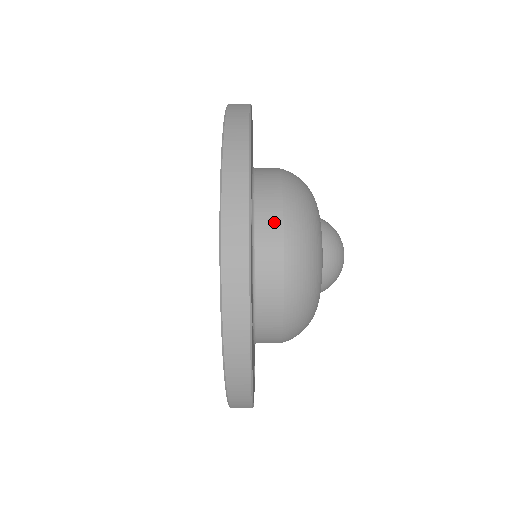
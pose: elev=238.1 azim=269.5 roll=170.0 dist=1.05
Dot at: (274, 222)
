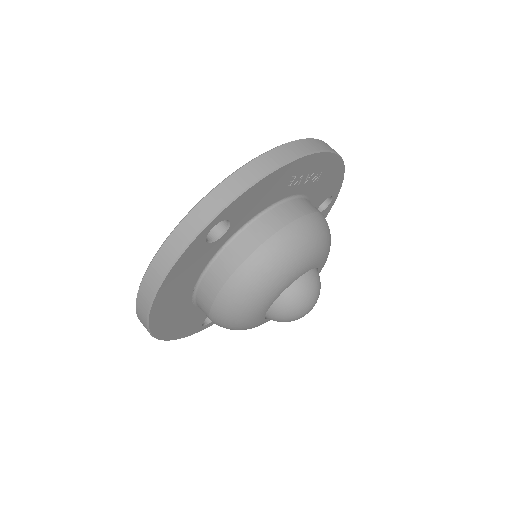
Dot at: occluded
